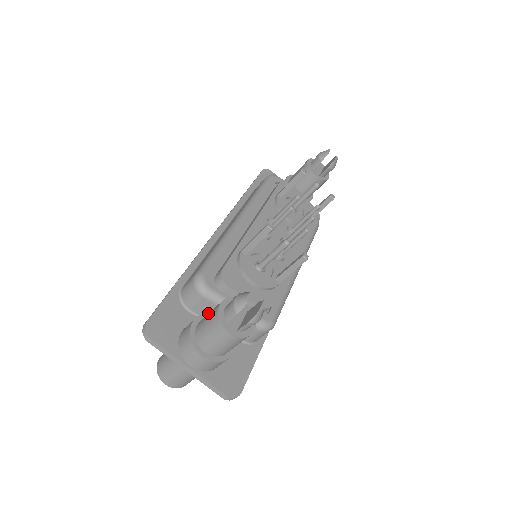
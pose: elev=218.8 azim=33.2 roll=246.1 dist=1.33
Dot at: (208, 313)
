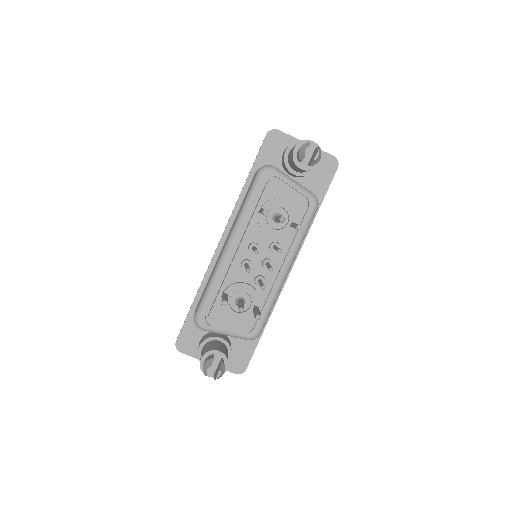
Dot at: (209, 338)
